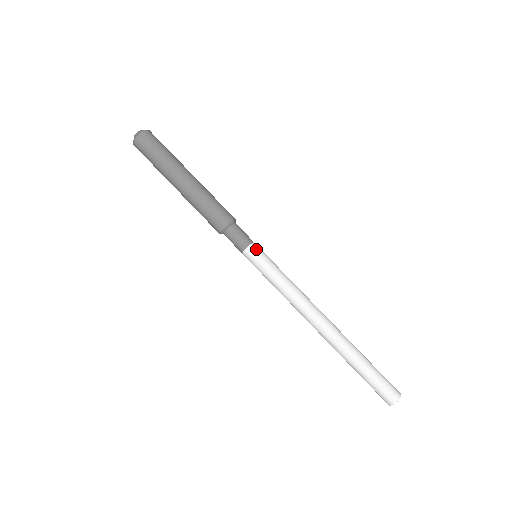
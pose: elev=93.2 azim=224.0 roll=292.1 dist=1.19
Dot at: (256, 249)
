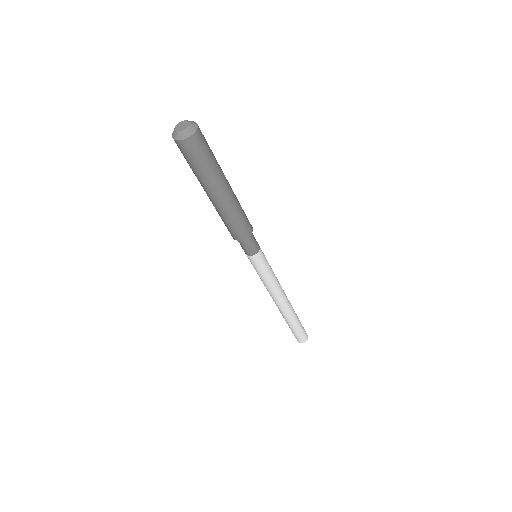
Dot at: (262, 253)
